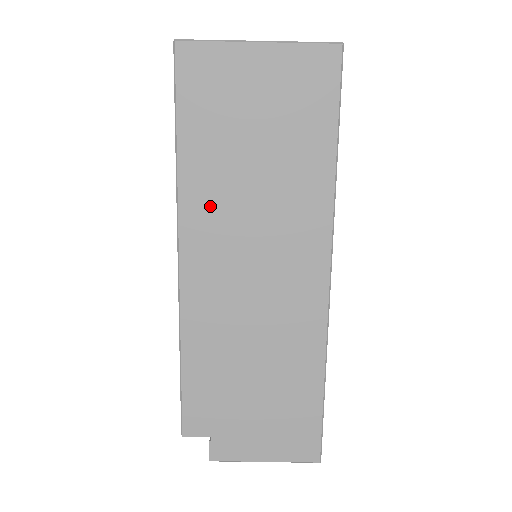
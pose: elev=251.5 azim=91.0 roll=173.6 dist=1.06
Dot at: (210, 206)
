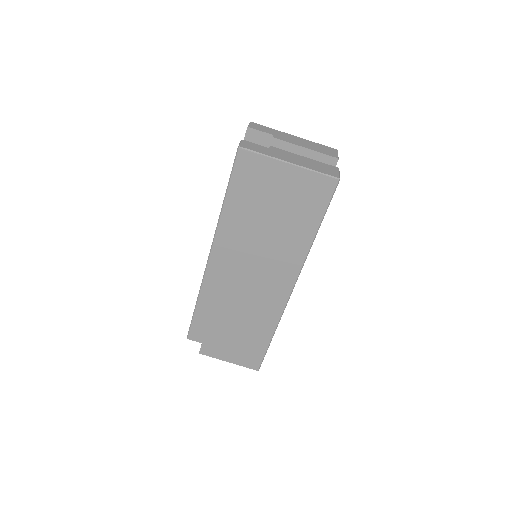
Dot at: (234, 238)
